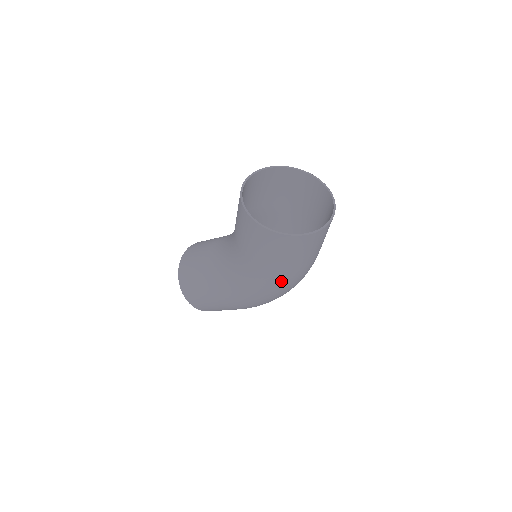
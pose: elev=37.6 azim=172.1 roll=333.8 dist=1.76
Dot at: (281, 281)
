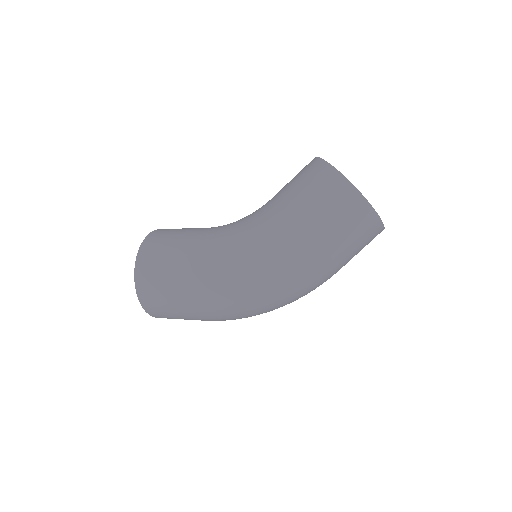
Dot at: (296, 254)
